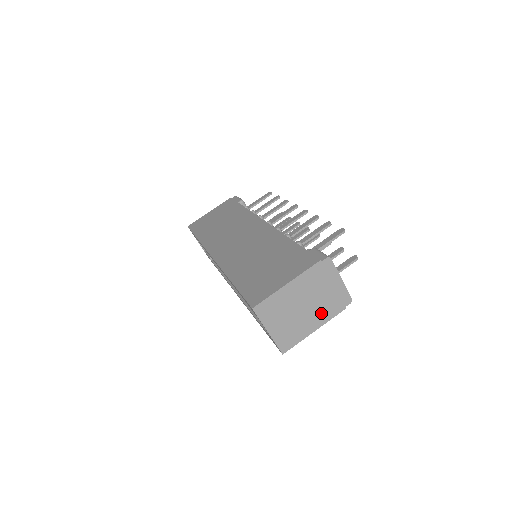
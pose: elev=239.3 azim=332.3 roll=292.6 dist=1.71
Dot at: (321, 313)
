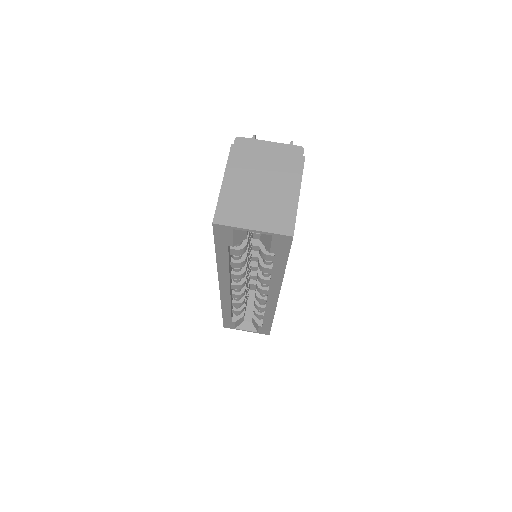
Dot at: (286, 177)
